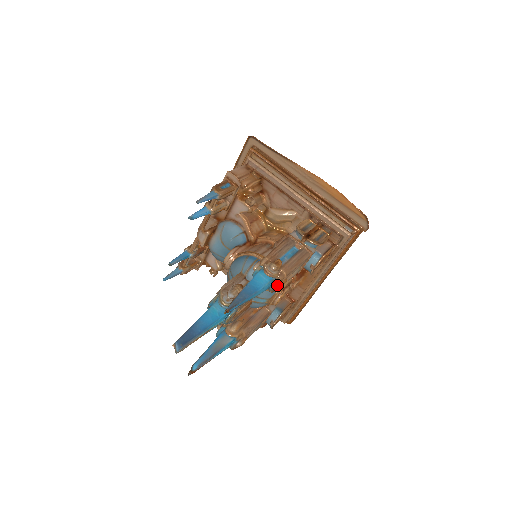
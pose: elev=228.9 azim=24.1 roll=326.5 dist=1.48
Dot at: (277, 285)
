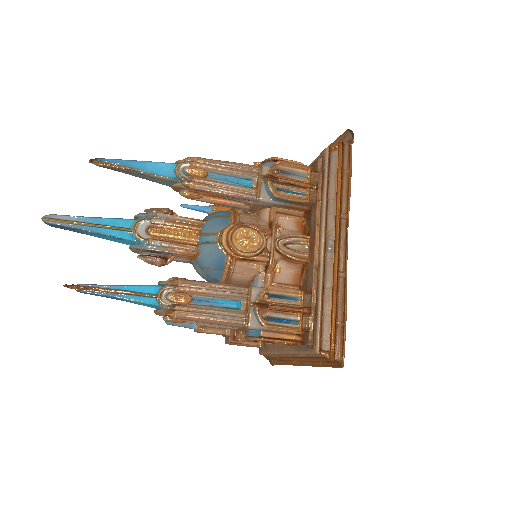
Dot at: (184, 168)
